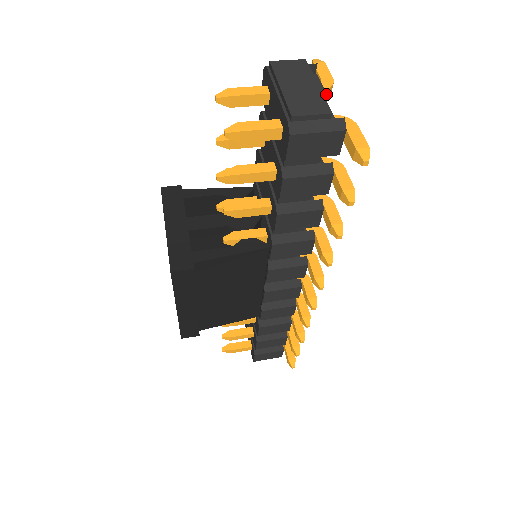
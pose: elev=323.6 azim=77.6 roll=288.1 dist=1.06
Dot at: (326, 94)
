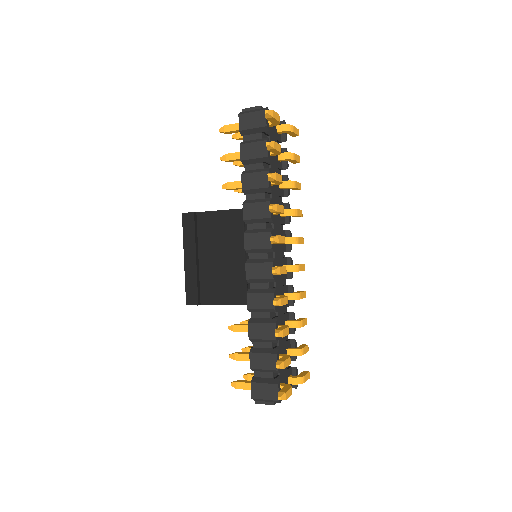
Dot at: occluded
